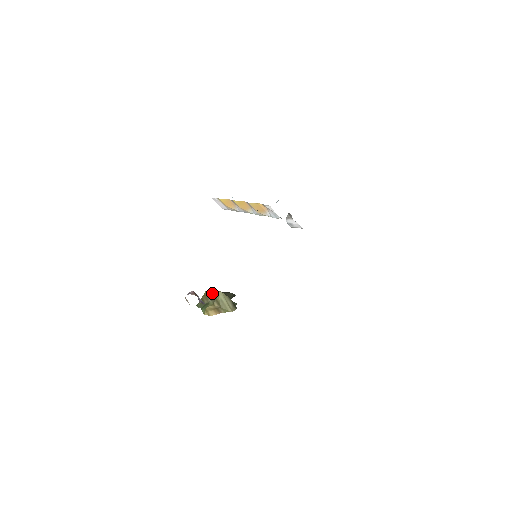
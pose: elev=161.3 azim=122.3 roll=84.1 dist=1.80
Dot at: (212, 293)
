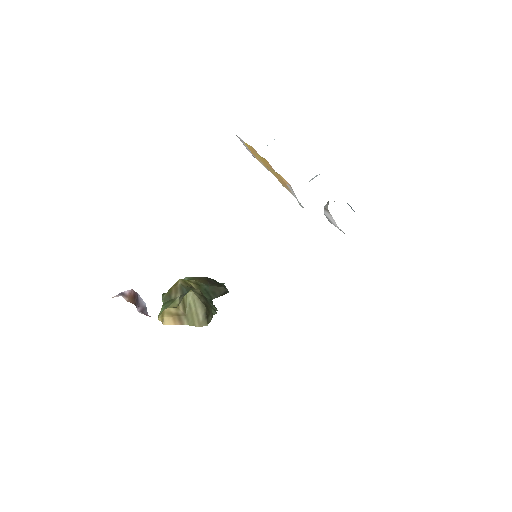
Dot at: (185, 286)
